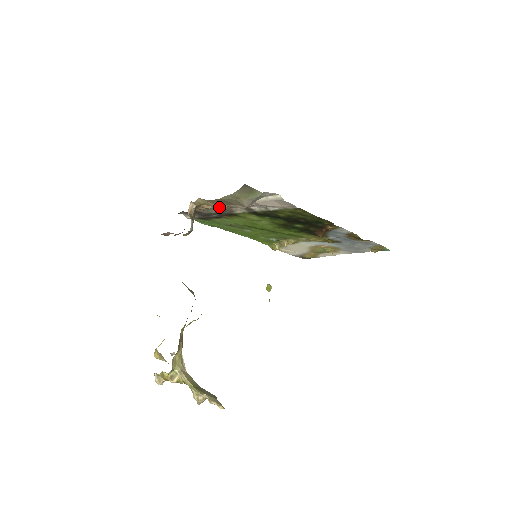
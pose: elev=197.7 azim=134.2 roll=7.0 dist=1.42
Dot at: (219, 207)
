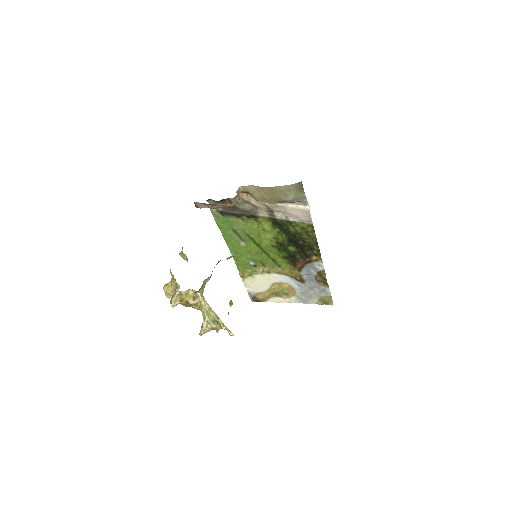
Dot at: (251, 204)
